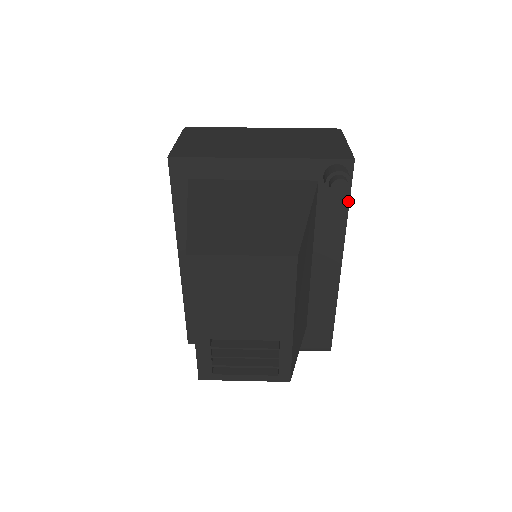
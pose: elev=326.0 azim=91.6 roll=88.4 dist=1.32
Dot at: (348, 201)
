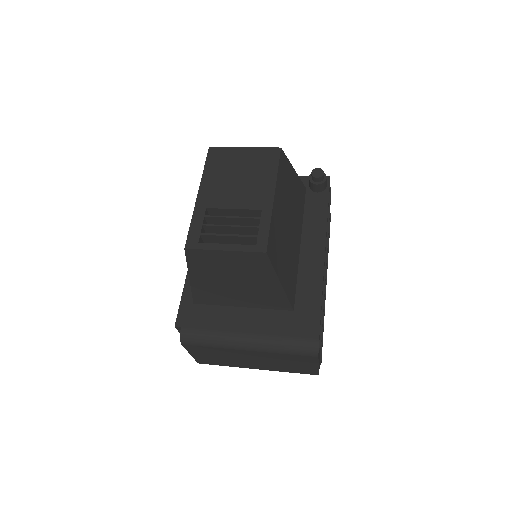
Dot at: (327, 201)
